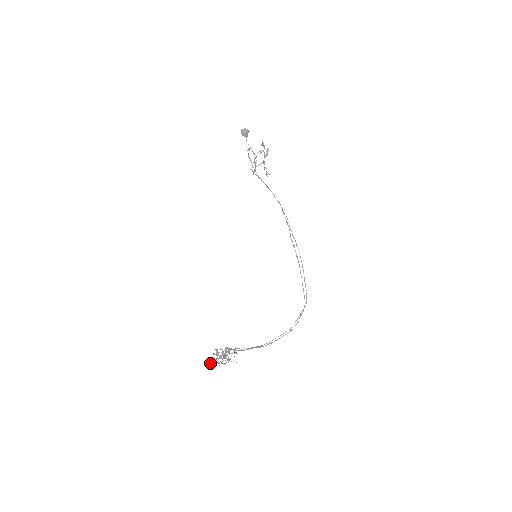
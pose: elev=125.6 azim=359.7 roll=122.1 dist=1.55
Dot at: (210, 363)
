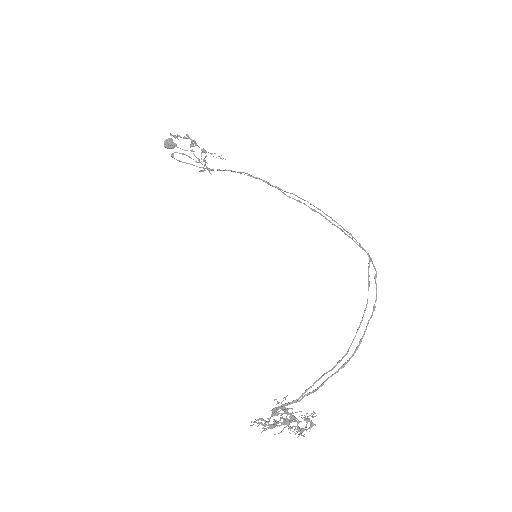
Dot at: occluded
